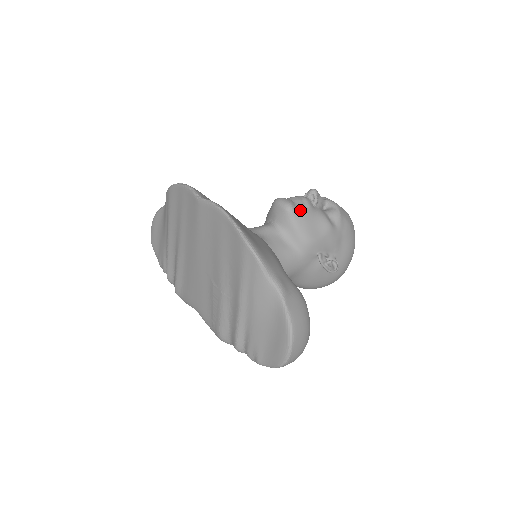
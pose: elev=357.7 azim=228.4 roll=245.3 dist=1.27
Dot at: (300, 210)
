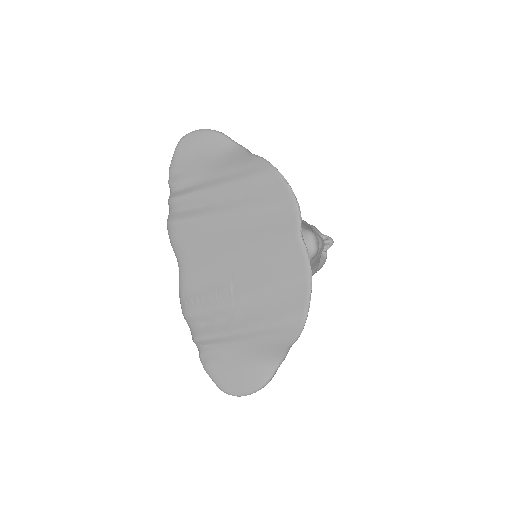
Dot at: (316, 257)
